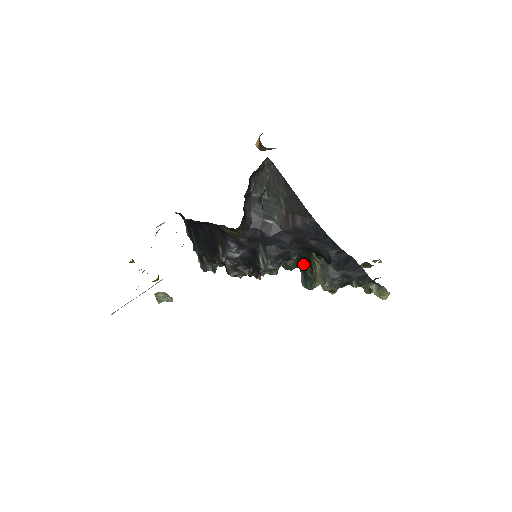
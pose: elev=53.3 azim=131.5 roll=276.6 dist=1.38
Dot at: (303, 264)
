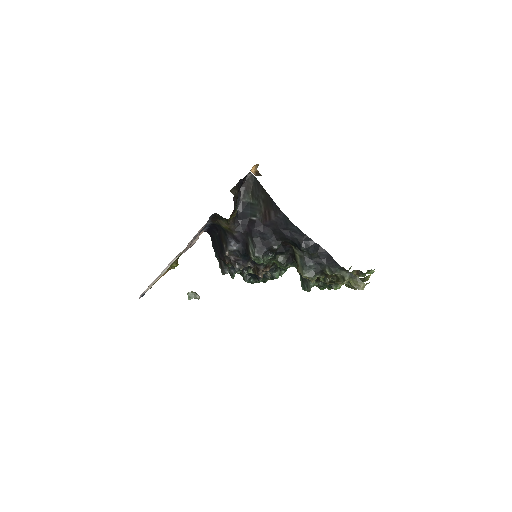
Dot at: occluded
